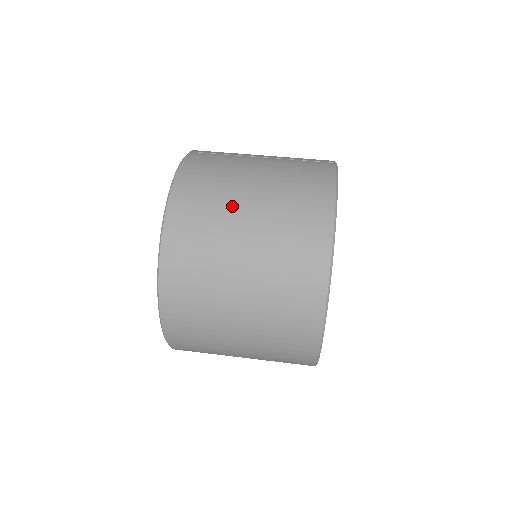
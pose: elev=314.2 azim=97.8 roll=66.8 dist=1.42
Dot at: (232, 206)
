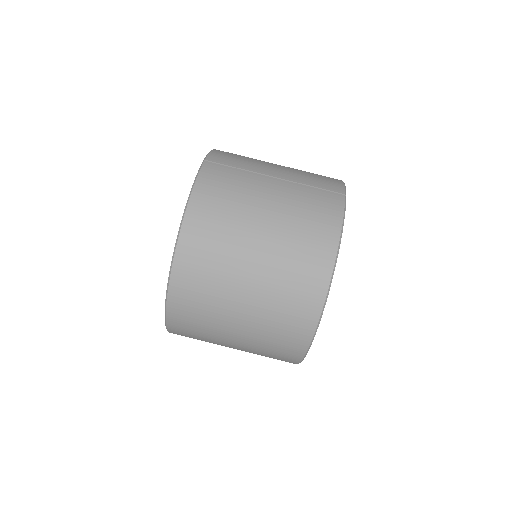
Dot at: (241, 241)
